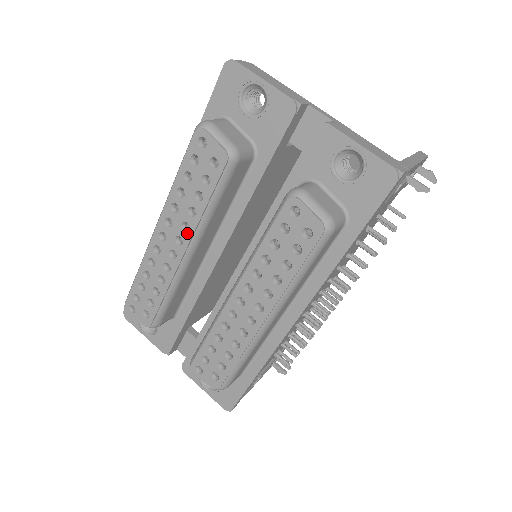
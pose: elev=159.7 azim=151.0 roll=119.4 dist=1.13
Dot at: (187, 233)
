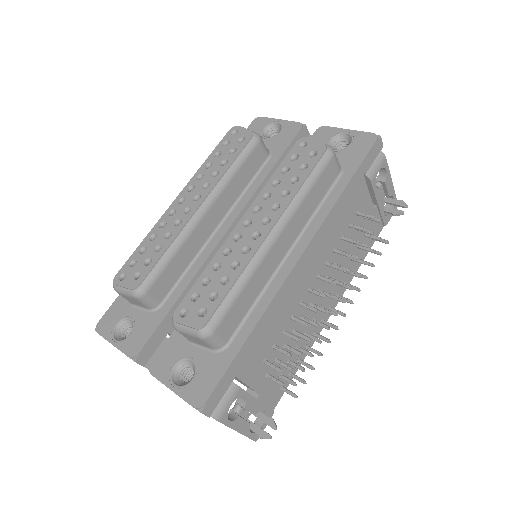
Dot at: (206, 190)
